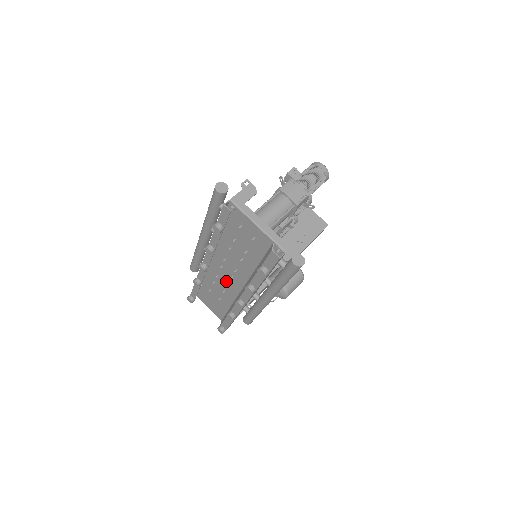
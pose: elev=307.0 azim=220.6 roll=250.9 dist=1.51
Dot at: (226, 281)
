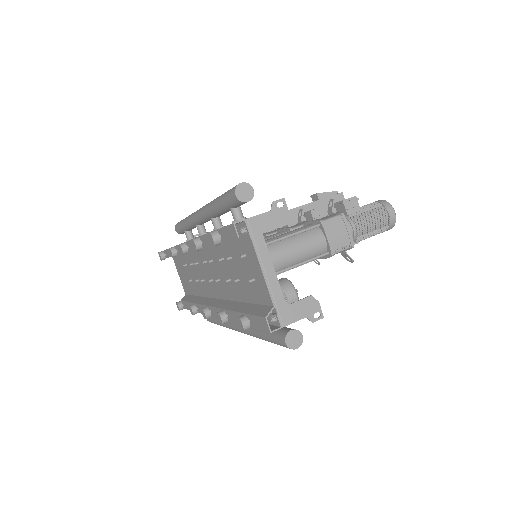
Dot at: (204, 275)
